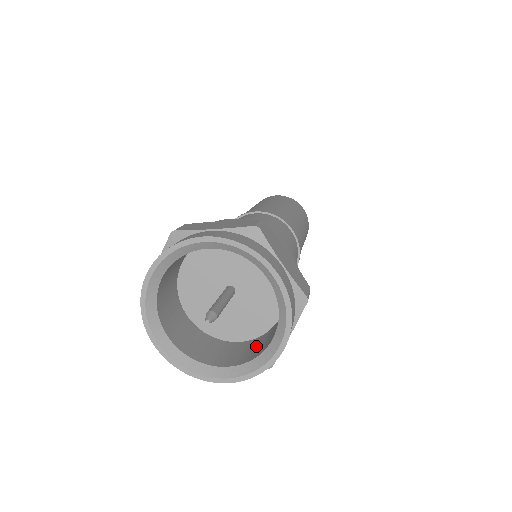
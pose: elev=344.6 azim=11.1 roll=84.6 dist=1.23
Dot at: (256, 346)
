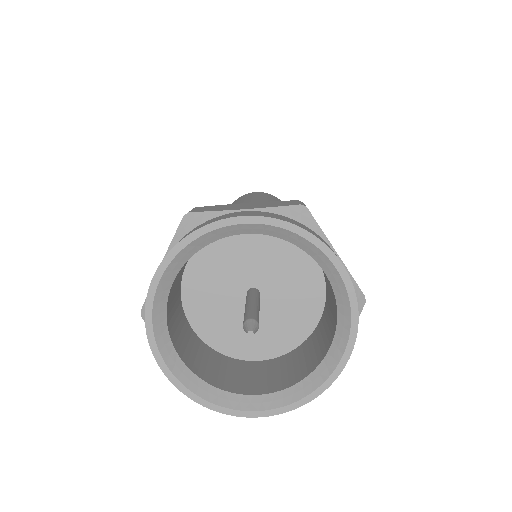
Dot at: (330, 302)
